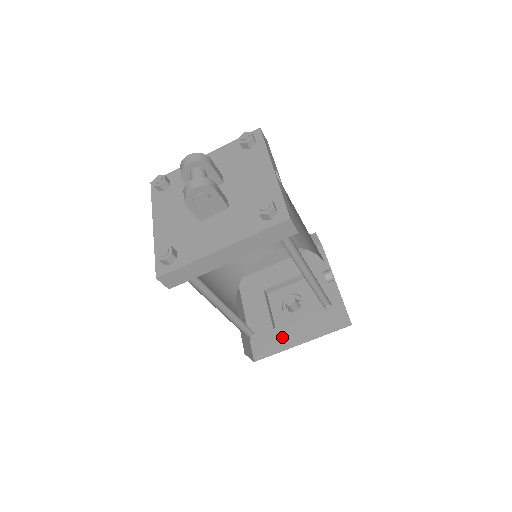
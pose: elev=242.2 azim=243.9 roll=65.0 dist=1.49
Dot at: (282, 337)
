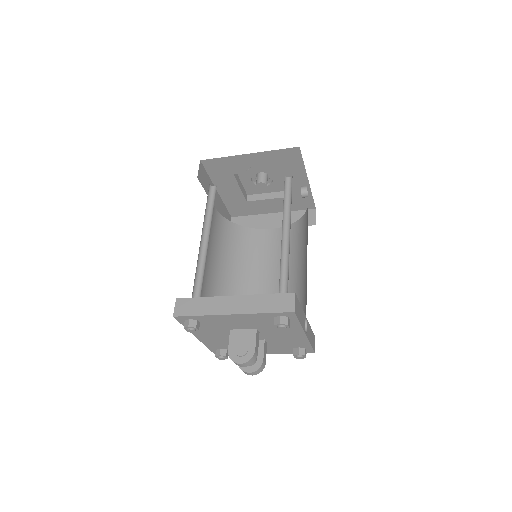
Dot at: (255, 208)
